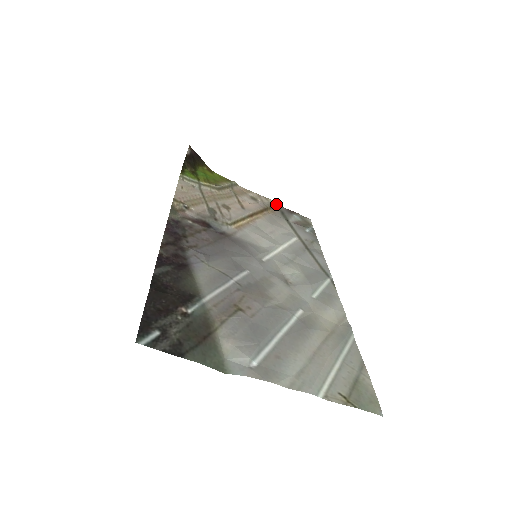
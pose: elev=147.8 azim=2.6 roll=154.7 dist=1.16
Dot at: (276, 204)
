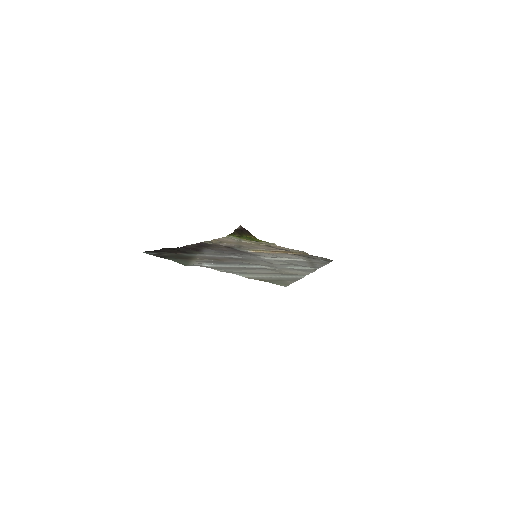
Dot at: (304, 253)
